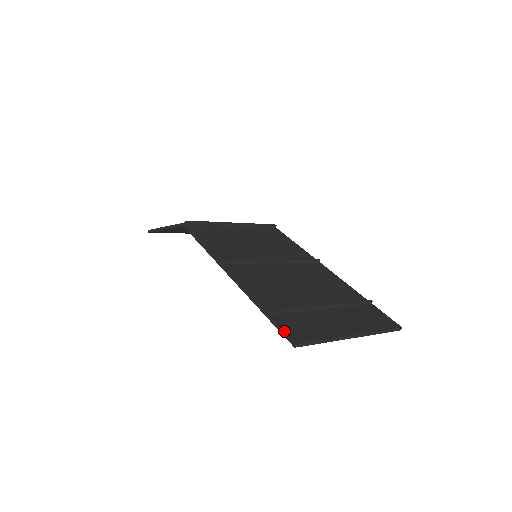
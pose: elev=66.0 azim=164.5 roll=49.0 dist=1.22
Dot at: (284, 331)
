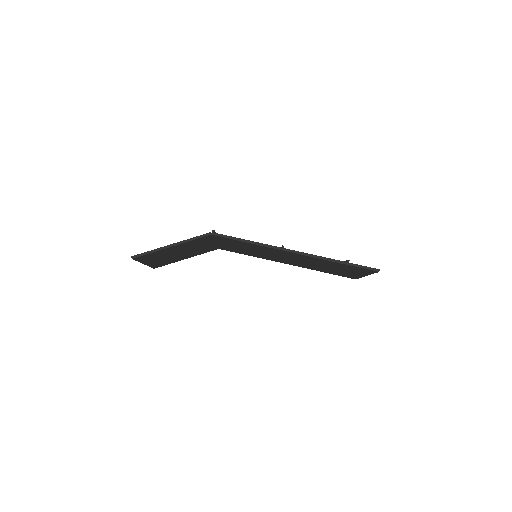
Dot at: occluded
